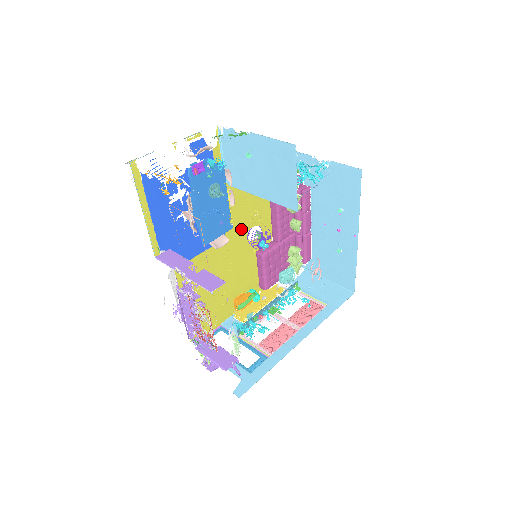
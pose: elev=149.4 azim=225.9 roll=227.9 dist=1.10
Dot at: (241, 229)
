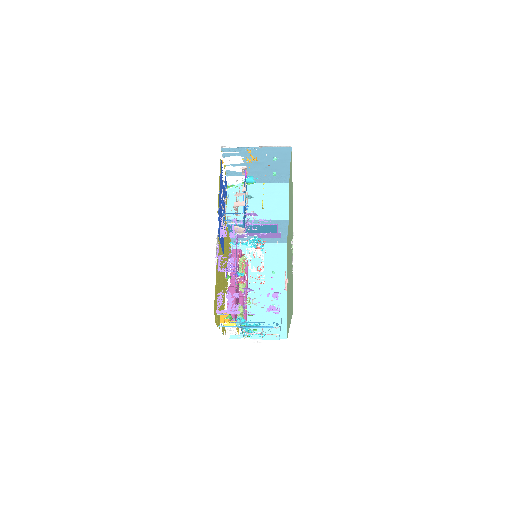
Dot at: occluded
